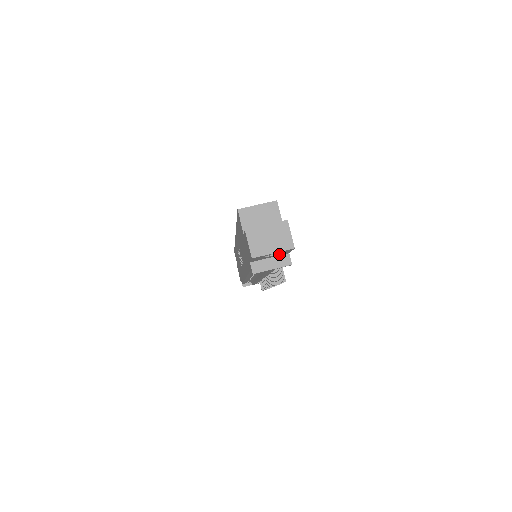
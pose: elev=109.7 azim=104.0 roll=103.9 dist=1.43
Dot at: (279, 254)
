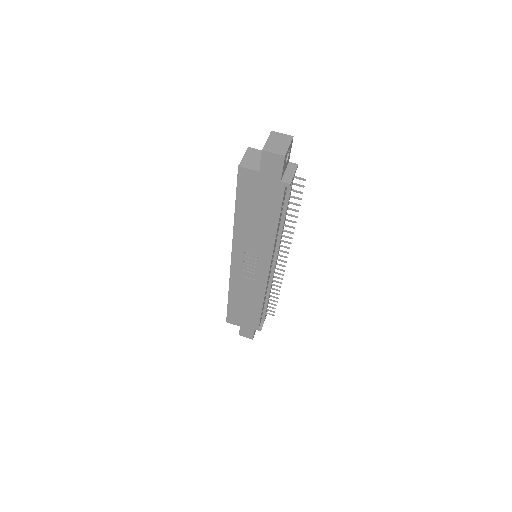
Dot at: (287, 160)
